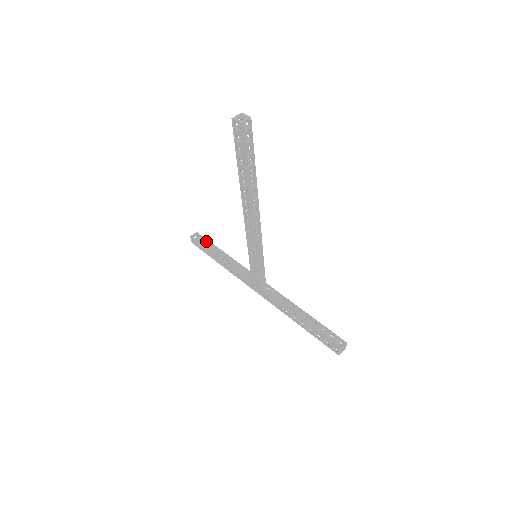
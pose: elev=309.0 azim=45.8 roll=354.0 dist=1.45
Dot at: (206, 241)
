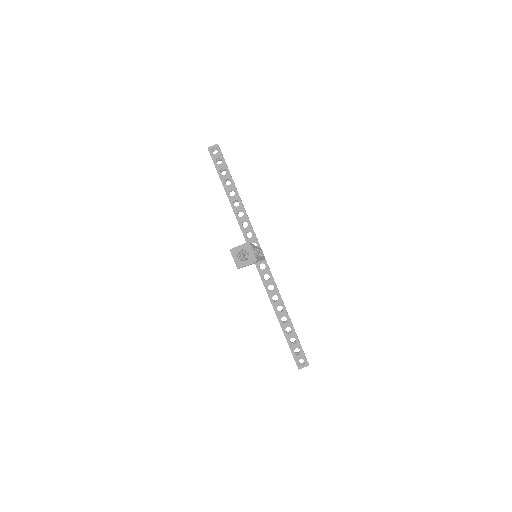
Dot at: (223, 165)
